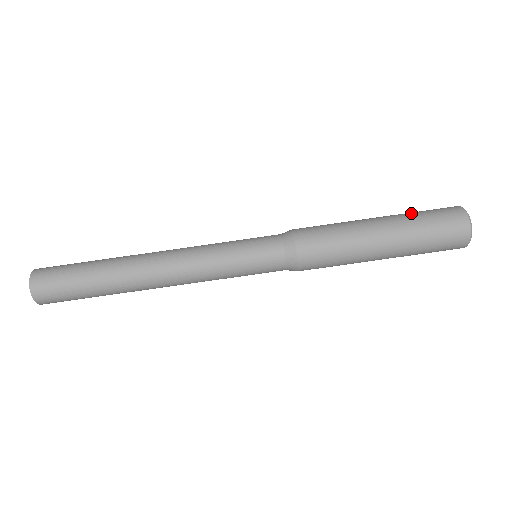
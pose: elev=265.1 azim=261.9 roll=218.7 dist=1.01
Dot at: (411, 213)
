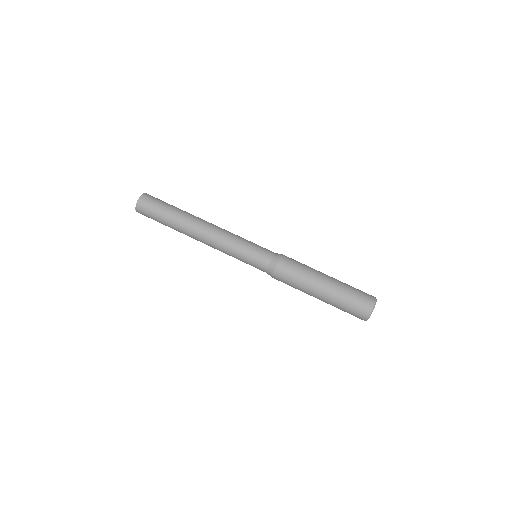
Dot at: (348, 286)
